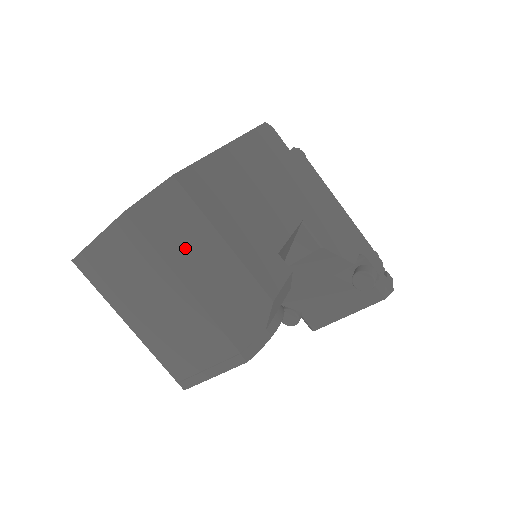
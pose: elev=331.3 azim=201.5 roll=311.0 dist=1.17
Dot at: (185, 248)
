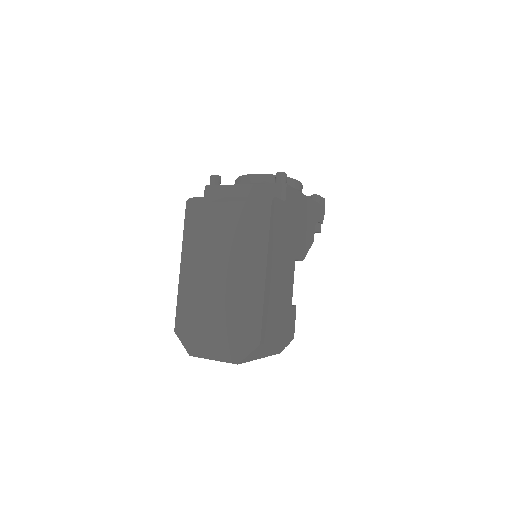
Dot at: (262, 353)
